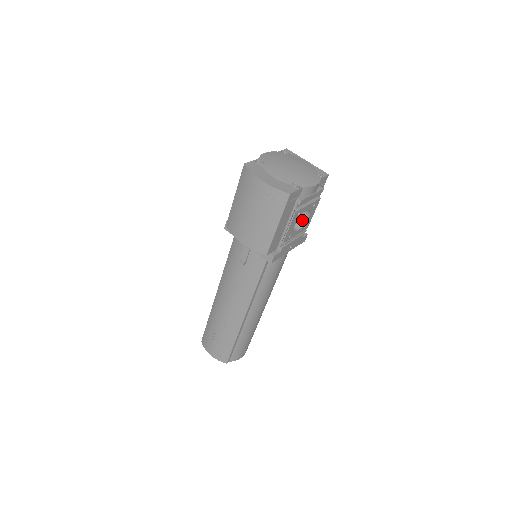
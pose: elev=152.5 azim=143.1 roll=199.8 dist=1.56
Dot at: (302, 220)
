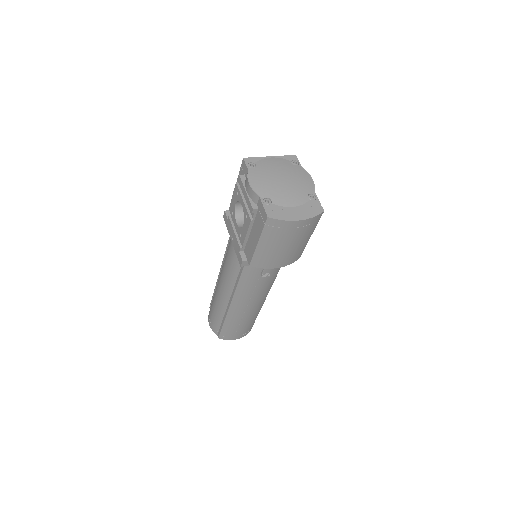
Dot at: occluded
